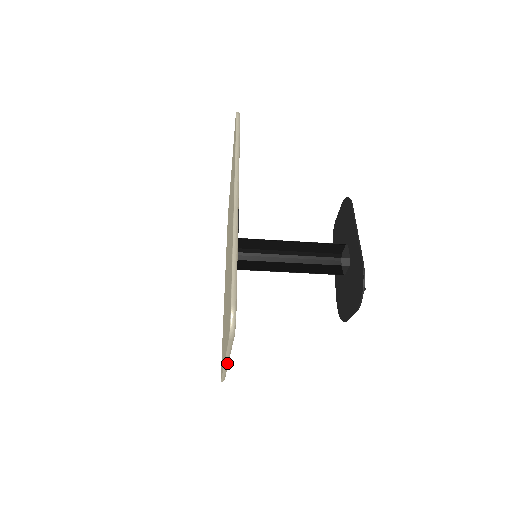
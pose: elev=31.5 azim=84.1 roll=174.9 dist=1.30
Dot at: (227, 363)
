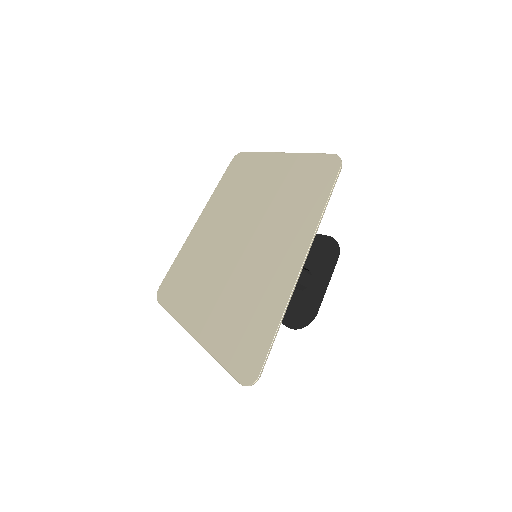
Dot at: (197, 339)
